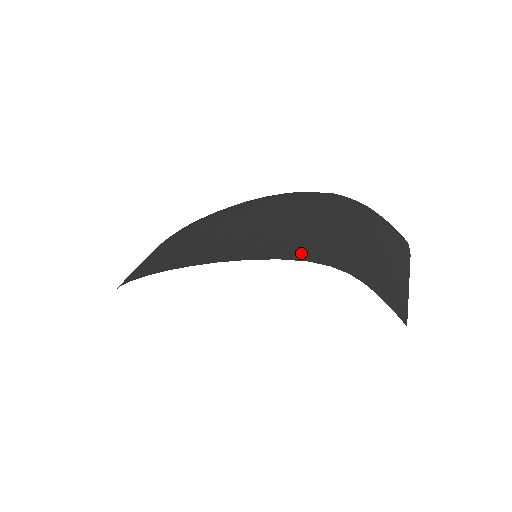
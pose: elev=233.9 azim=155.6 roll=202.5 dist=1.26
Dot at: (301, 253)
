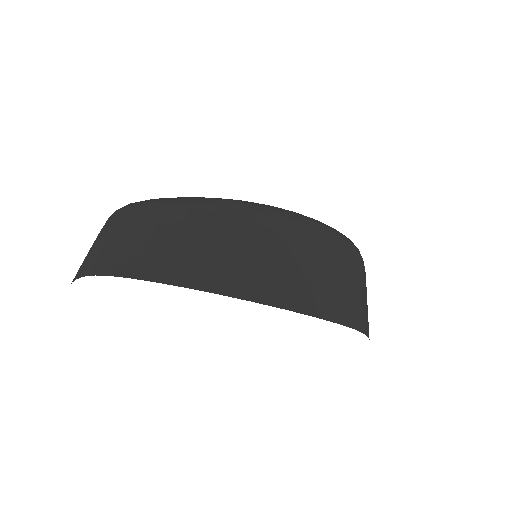
Dot at: (350, 320)
